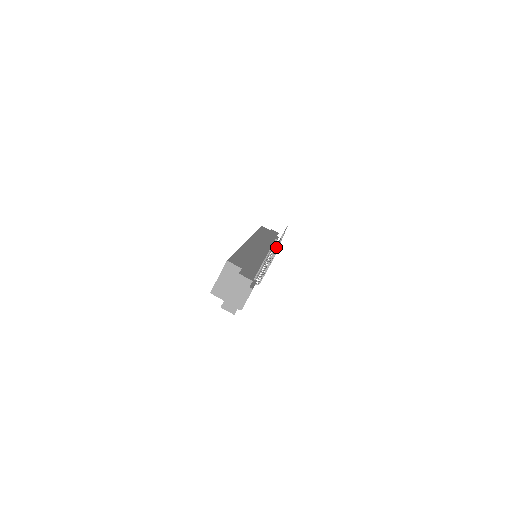
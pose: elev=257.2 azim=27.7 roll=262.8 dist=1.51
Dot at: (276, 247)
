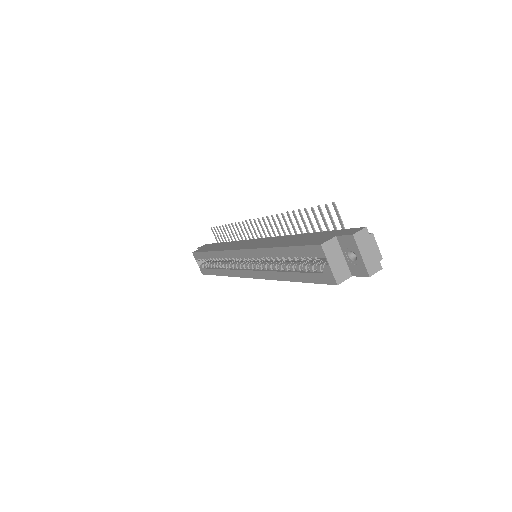
Dot at: (256, 234)
